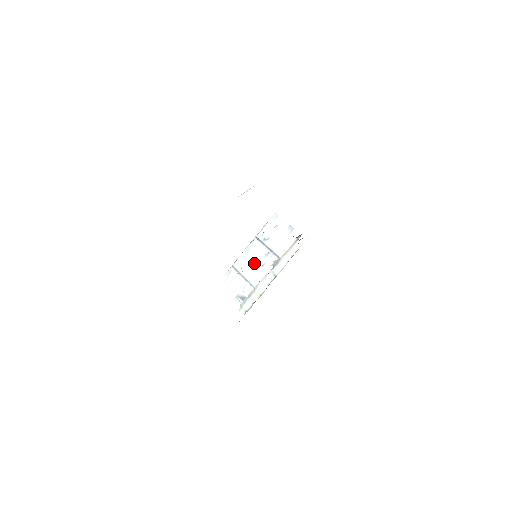
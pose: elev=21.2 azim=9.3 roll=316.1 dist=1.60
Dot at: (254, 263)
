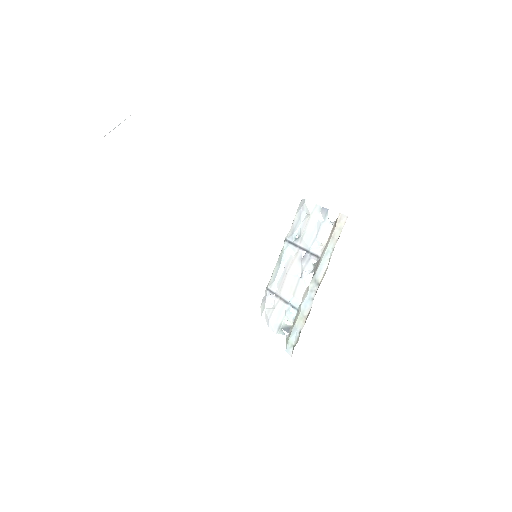
Dot at: (290, 275)
